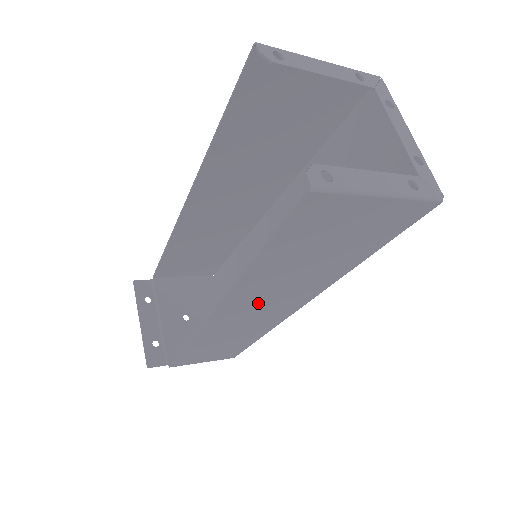
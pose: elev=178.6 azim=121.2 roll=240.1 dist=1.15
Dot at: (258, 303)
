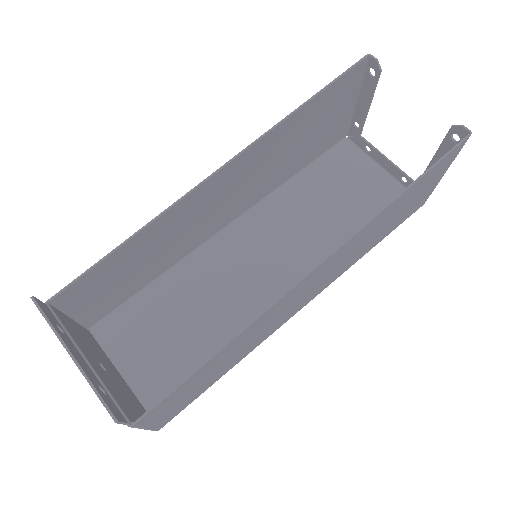
Dot at: (320, 277)
